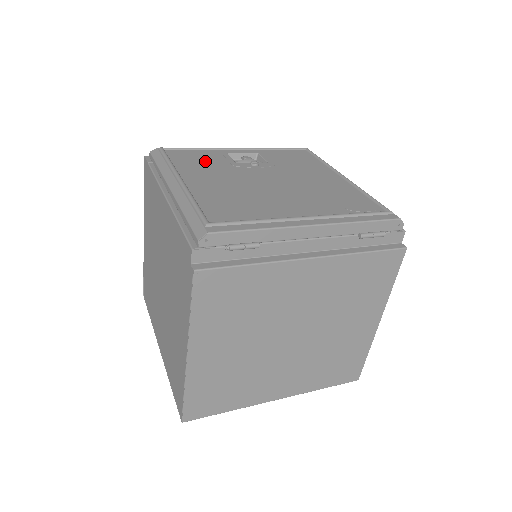
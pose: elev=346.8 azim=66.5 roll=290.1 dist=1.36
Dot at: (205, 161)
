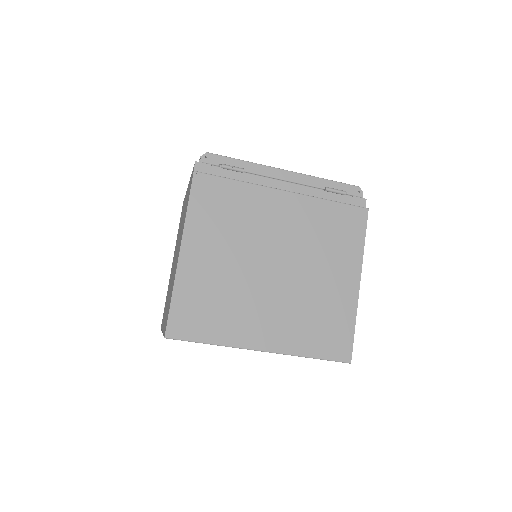
Dot at: occluded
